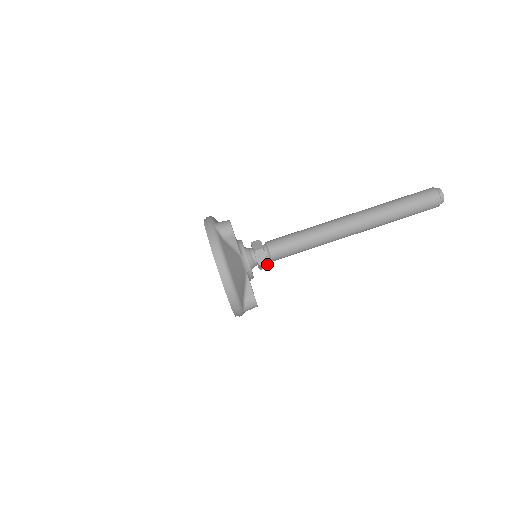
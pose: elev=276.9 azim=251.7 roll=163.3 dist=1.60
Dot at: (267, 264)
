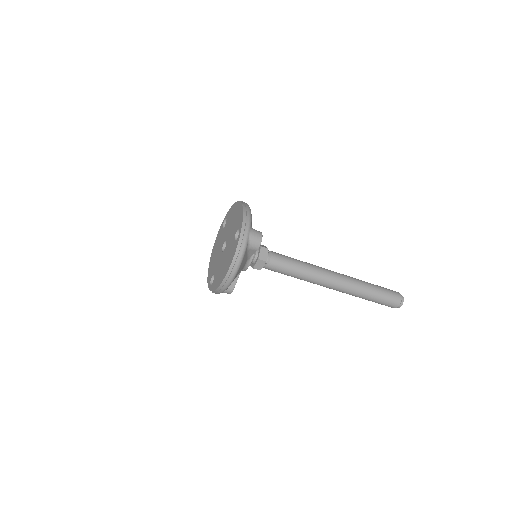
Dot at: occluded
